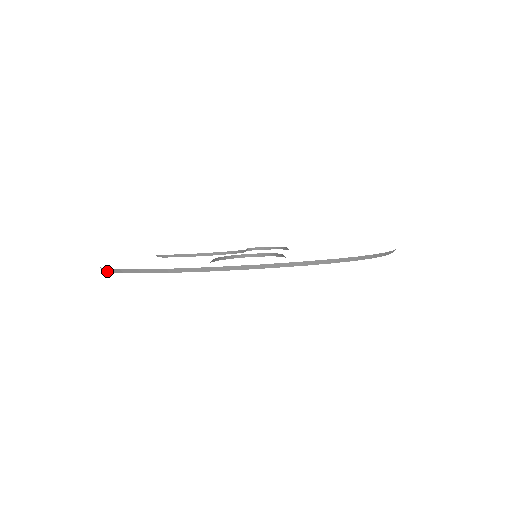
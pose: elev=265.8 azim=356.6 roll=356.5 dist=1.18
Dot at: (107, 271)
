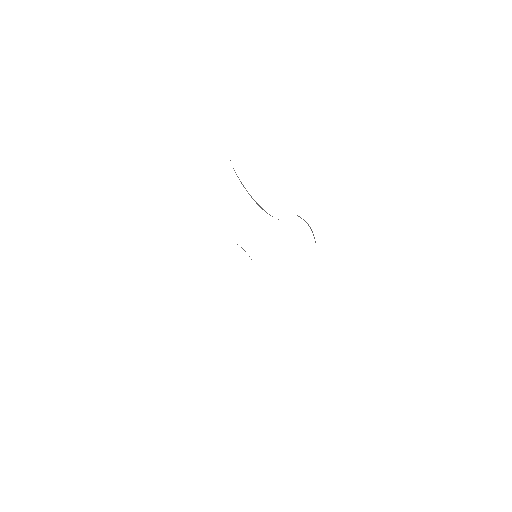
Dot at: occluded
